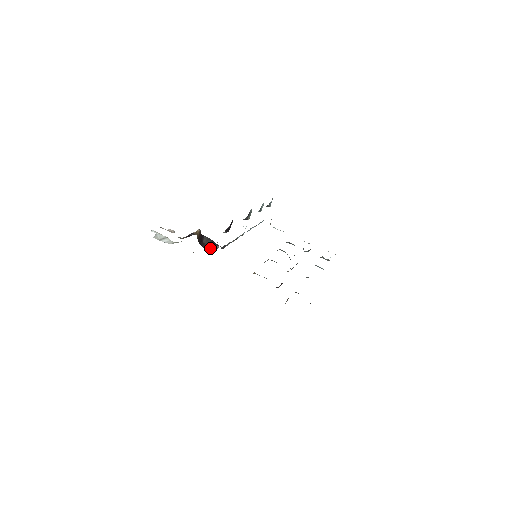
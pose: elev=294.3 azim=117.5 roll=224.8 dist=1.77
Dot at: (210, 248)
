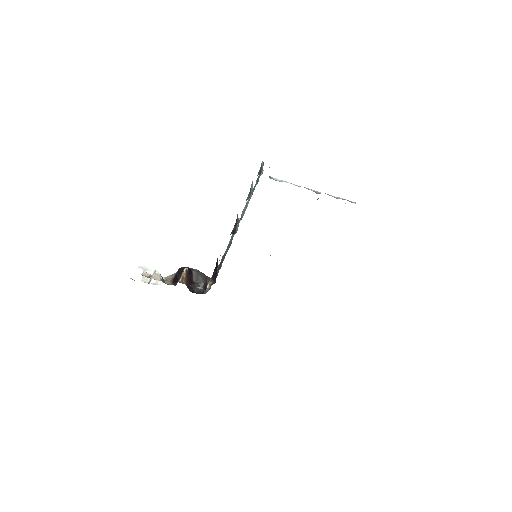
Dot at: occluded
